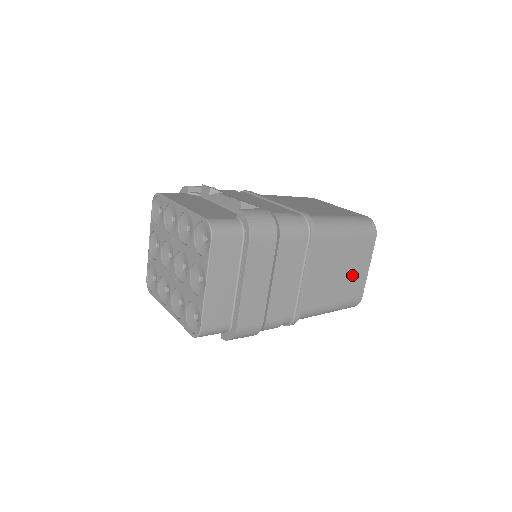
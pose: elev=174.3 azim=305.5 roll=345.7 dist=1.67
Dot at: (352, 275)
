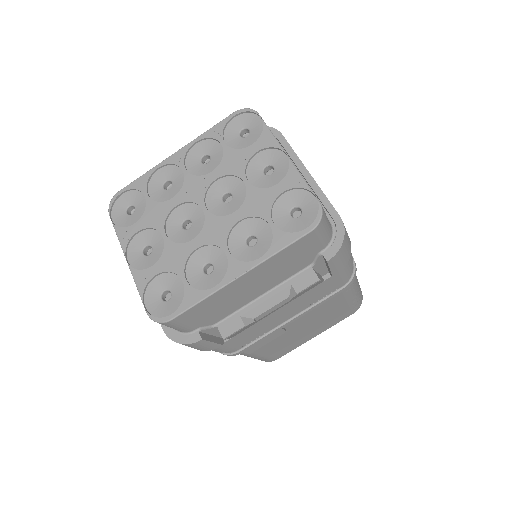
Dot at: occluded
